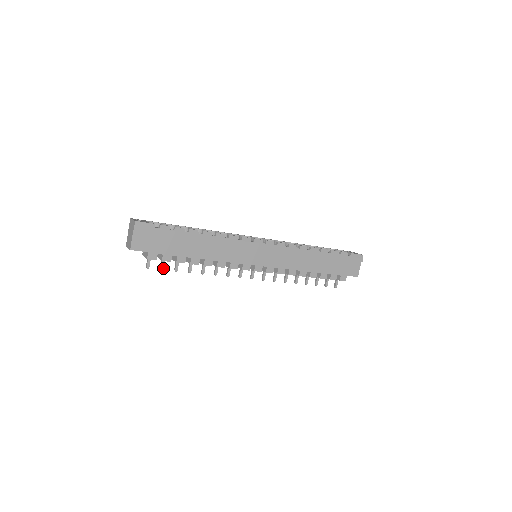
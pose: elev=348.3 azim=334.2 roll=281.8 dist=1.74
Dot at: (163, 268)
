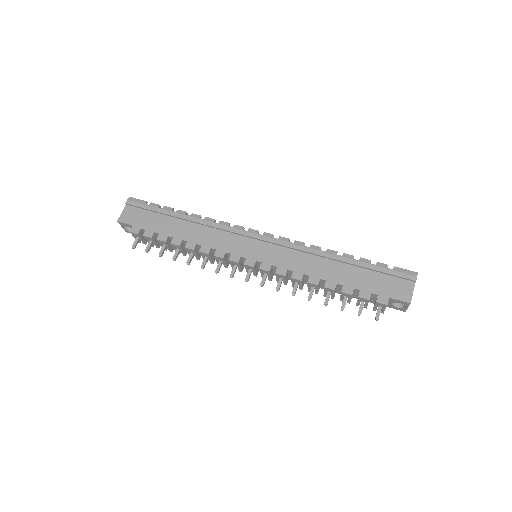
Dot at: (147, 250)
